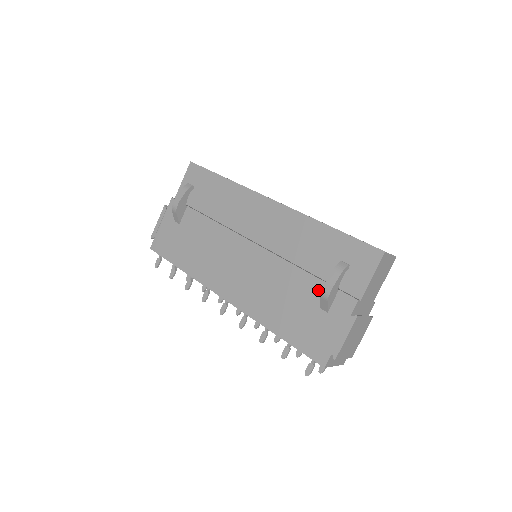
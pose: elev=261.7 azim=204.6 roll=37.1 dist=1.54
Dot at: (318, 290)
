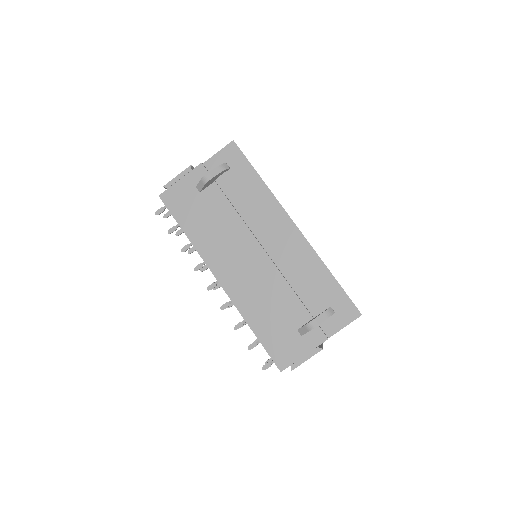
Dot at: (302, 317)
